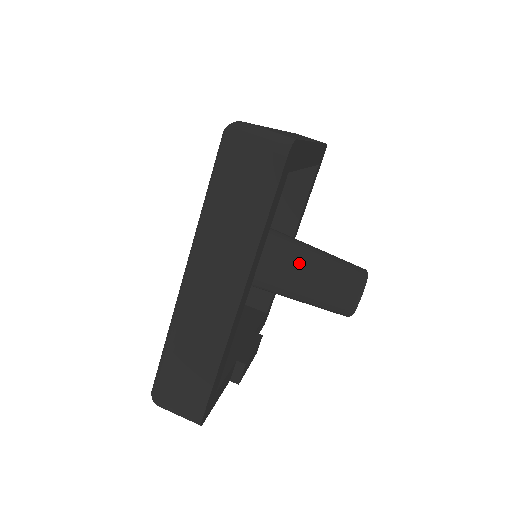
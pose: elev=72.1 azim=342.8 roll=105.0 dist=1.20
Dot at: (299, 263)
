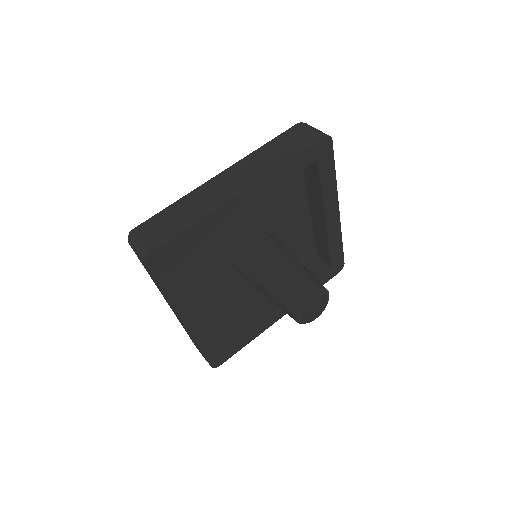
Dot at: (285, 256)
